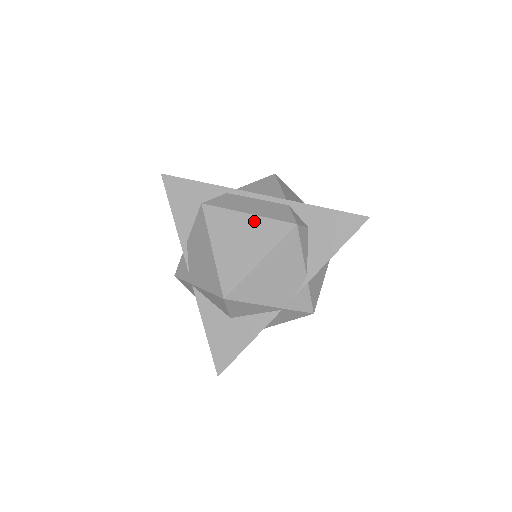
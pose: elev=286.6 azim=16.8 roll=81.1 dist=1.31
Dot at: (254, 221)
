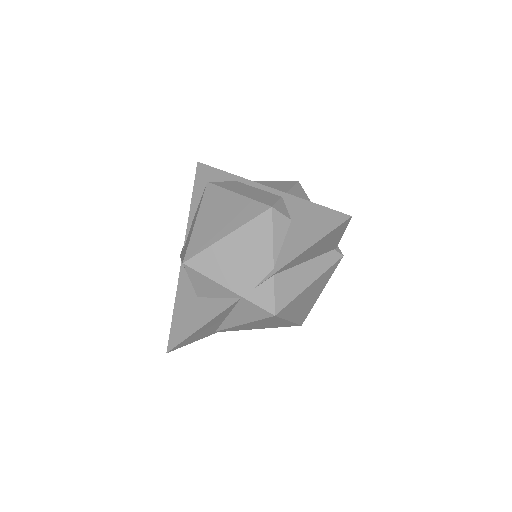
Dot at: (239, 200)
